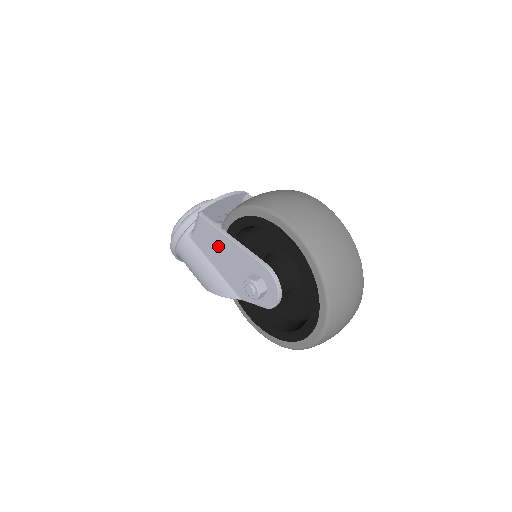
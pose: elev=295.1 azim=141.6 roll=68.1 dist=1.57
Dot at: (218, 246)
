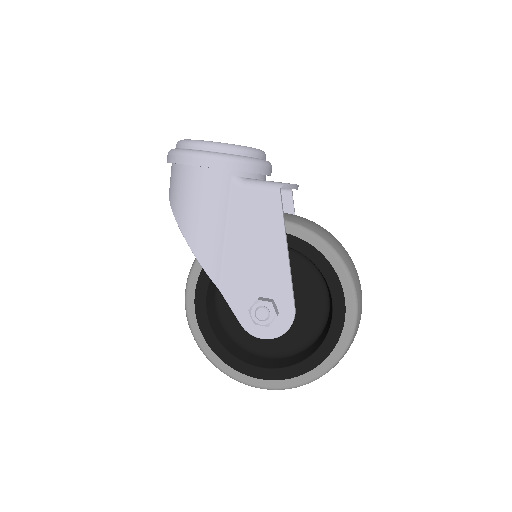
Dot at: (262, 235)
